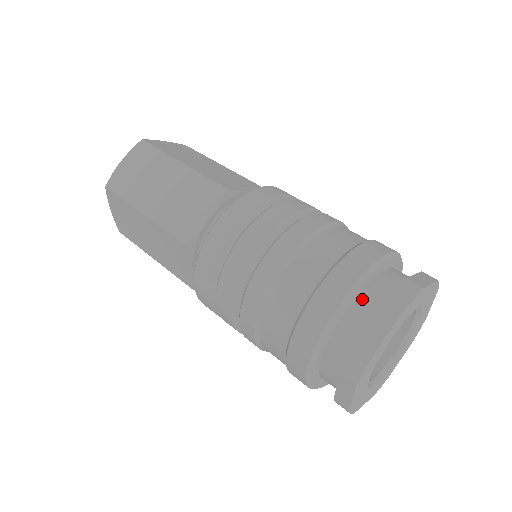
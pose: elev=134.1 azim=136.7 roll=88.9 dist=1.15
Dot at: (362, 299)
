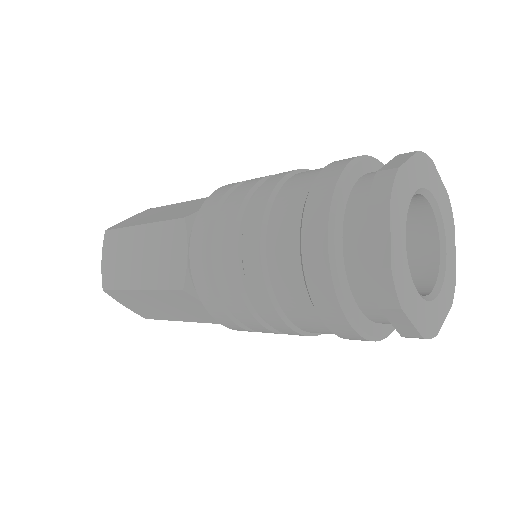
Dot at: (374, 172)
